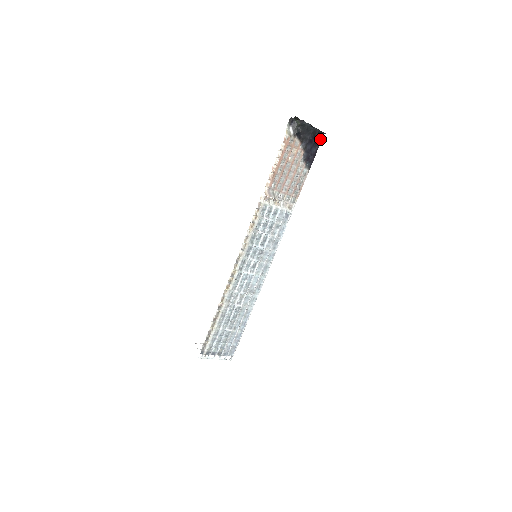
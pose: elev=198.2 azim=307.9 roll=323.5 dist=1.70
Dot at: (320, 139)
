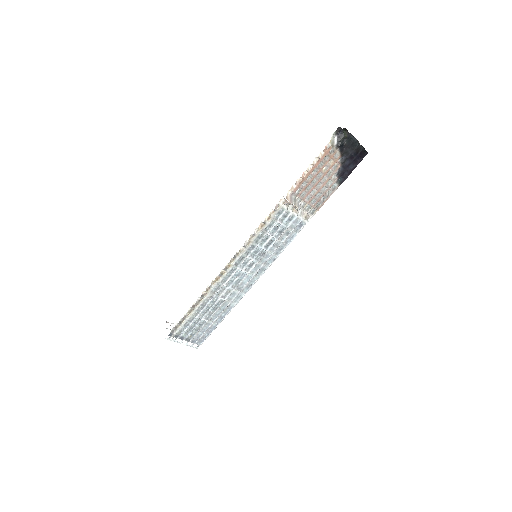
Dot at: (361, 158)
